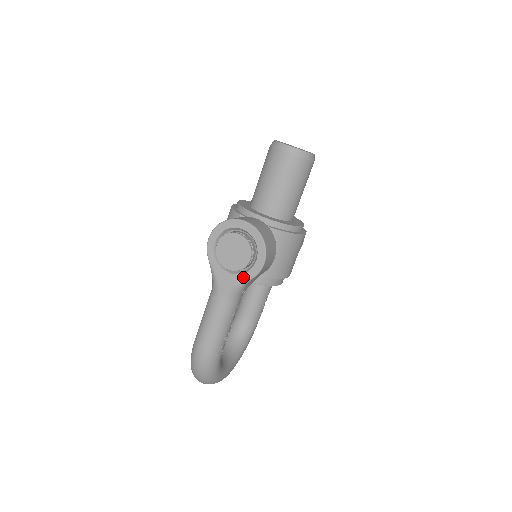
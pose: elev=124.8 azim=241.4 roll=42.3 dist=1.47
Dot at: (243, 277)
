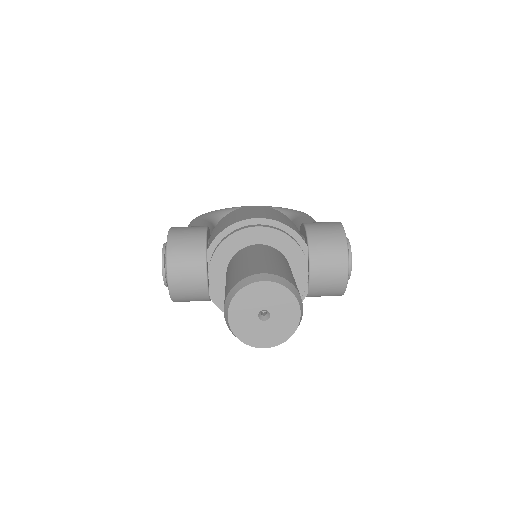
Dot at: occluded
